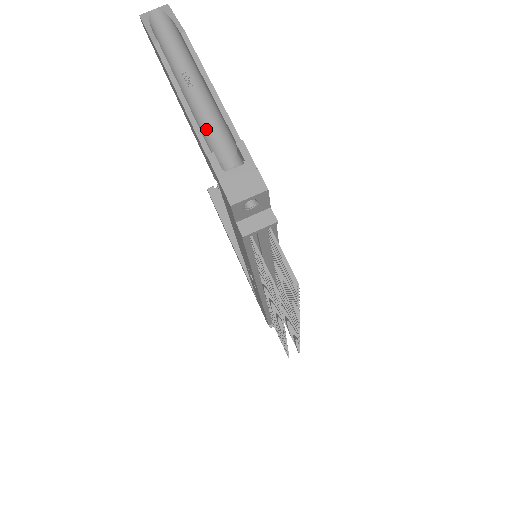
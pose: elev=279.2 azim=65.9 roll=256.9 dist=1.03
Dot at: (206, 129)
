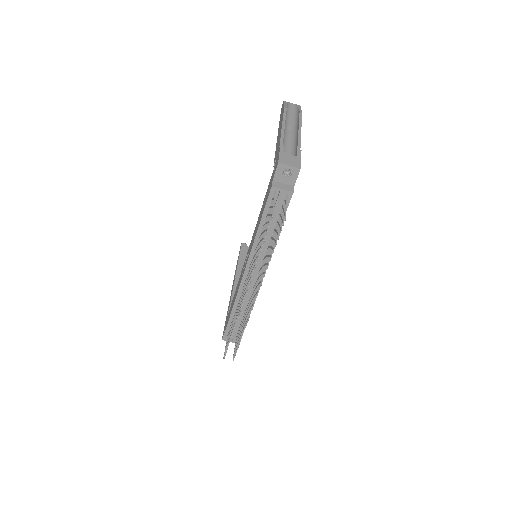
Dot at: (285, 146)
